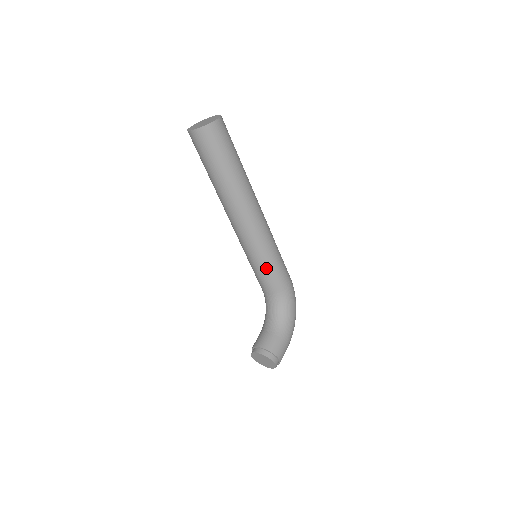
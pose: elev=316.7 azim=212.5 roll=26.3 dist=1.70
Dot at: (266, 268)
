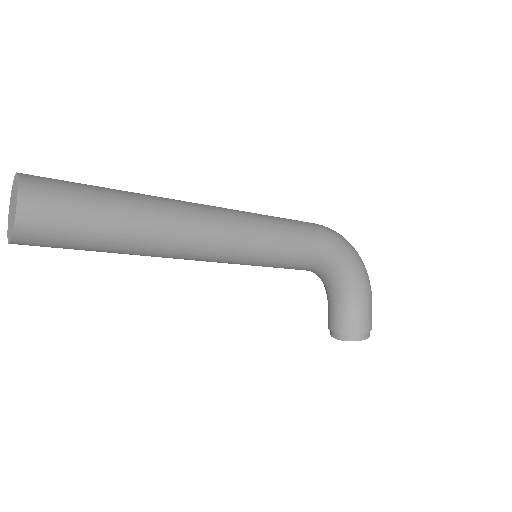
Dot at: (280, 264)
